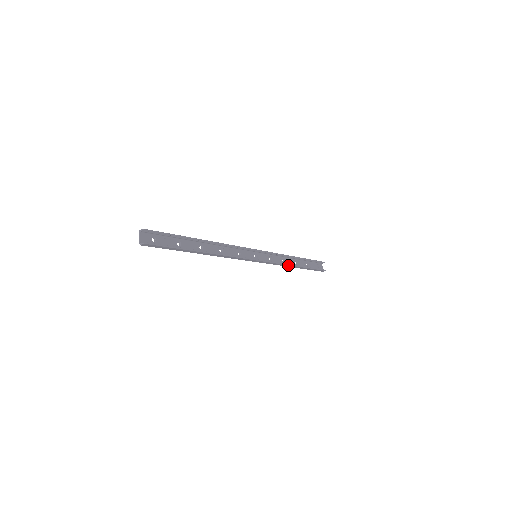
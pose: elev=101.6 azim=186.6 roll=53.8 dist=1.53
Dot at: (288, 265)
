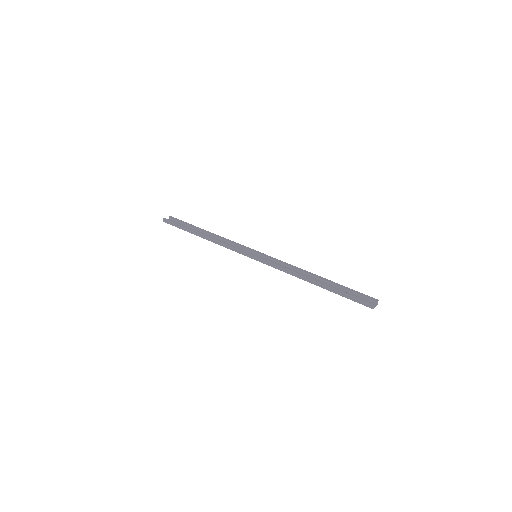
Dot at: (295, 273)
